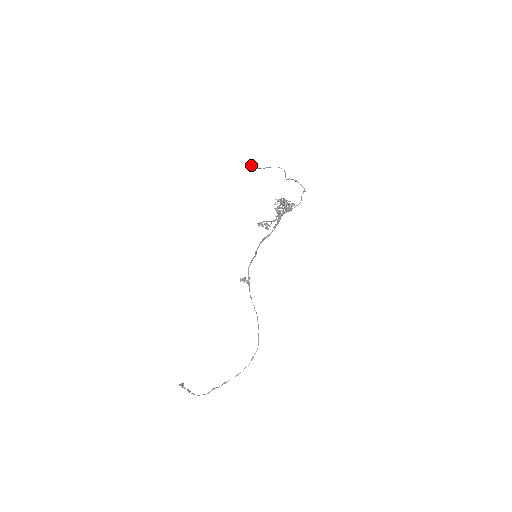
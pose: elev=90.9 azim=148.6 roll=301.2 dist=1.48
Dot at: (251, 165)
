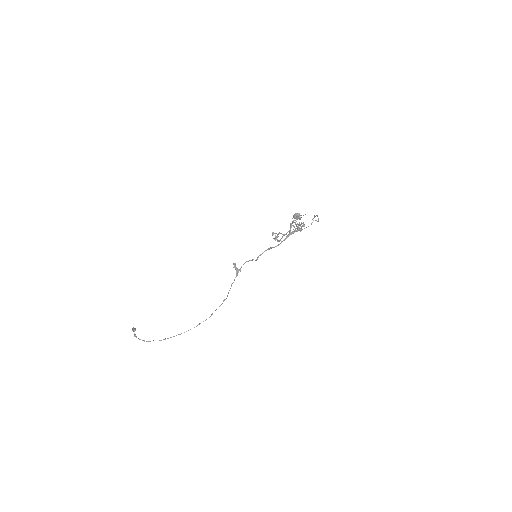
Dot at: occluded
